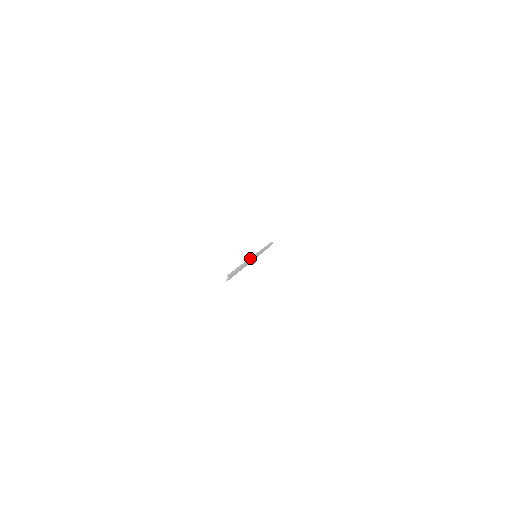
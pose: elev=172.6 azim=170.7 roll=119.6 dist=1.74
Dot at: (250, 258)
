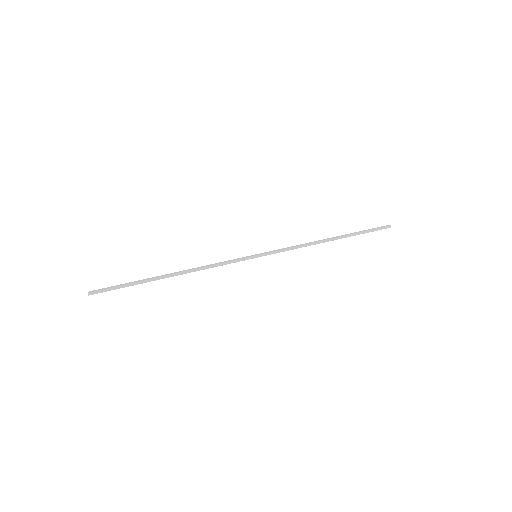
Dot at: (217, 264)
